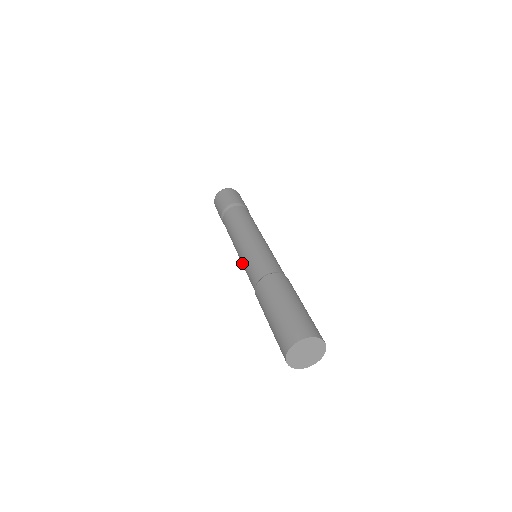
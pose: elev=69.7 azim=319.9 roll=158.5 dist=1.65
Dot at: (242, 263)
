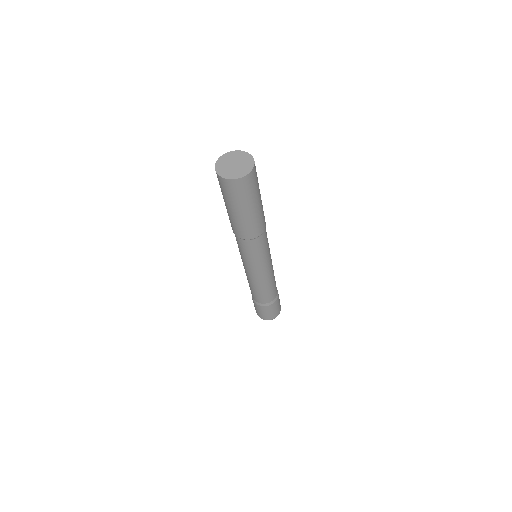
Dot at: occluded
